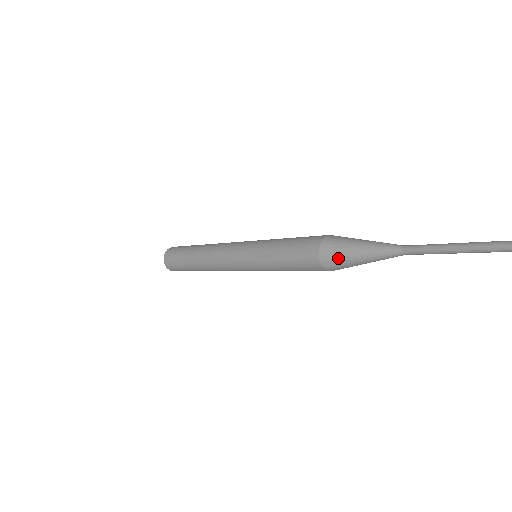
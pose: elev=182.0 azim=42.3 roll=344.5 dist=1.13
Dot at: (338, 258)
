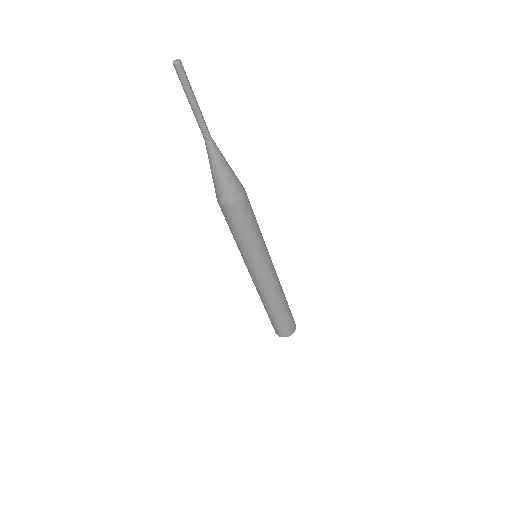
Dot at: (215, 188)
